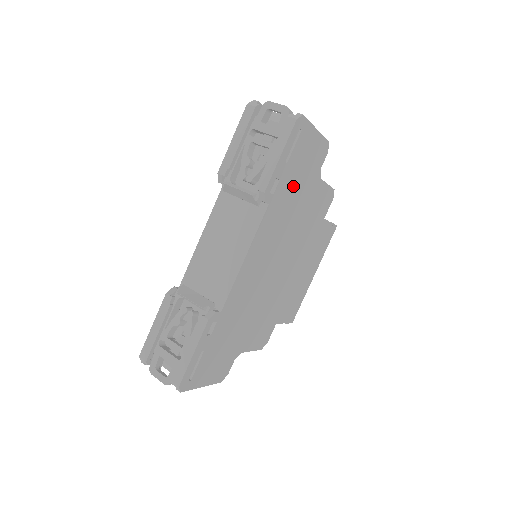
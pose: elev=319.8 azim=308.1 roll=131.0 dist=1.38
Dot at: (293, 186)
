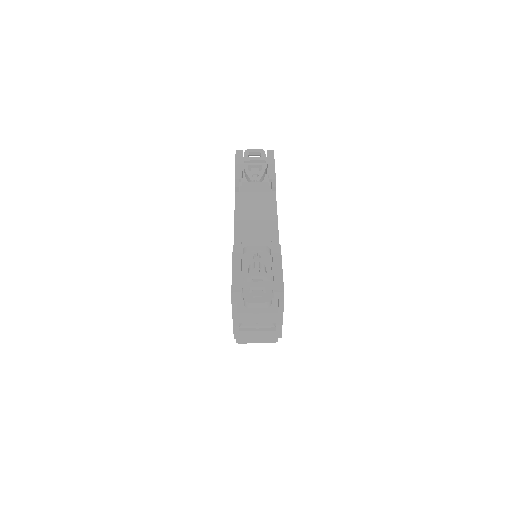
Dot at: occluded
